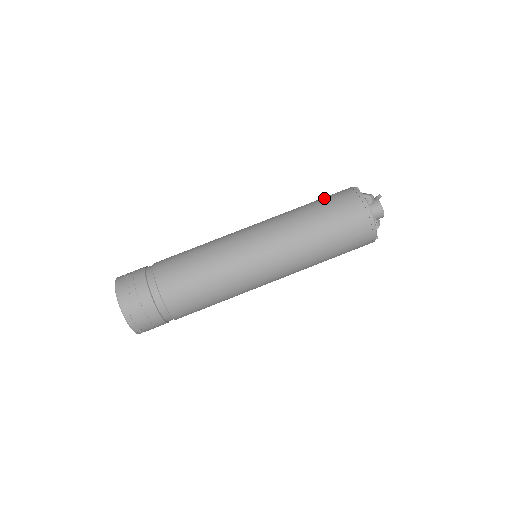
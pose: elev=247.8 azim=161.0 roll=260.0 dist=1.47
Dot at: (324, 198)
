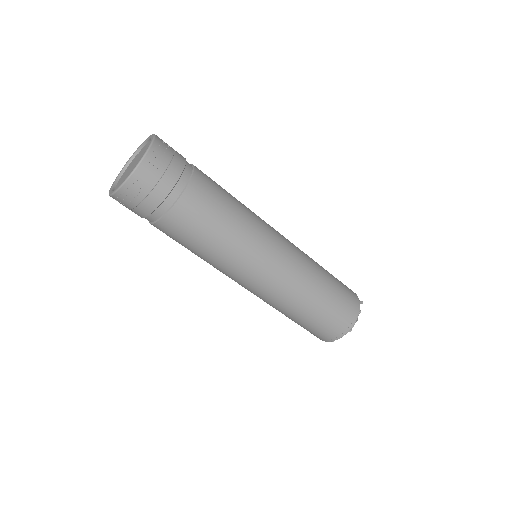
Dot at: (340, 292)
